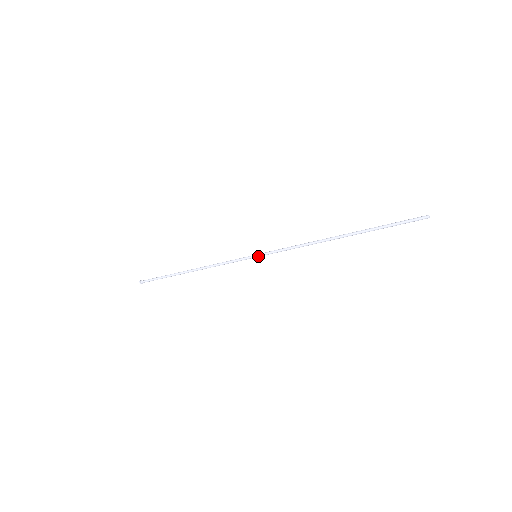
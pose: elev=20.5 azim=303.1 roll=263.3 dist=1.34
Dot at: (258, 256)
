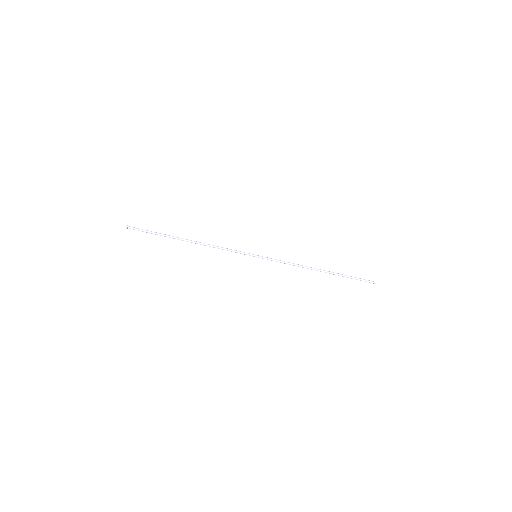
Dot at: (258, 257)
